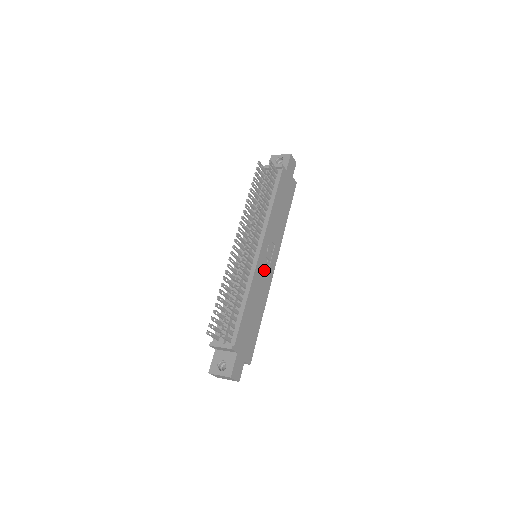
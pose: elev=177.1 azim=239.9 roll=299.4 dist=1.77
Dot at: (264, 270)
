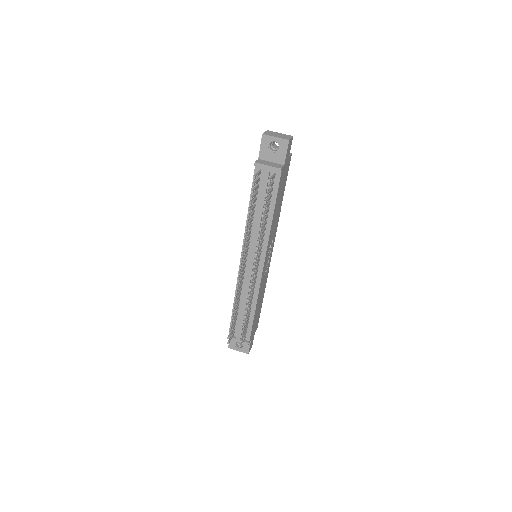
Dot at: (266, 269)
